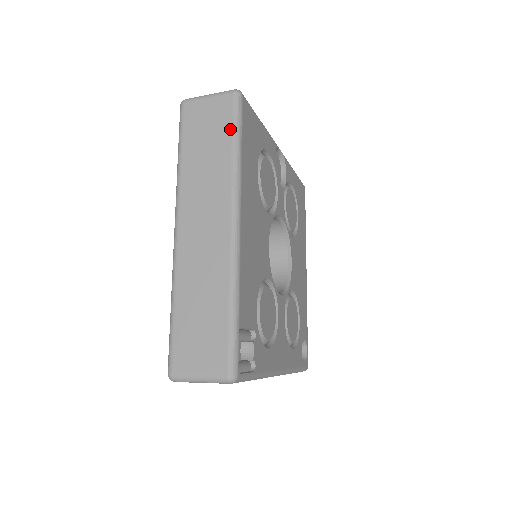
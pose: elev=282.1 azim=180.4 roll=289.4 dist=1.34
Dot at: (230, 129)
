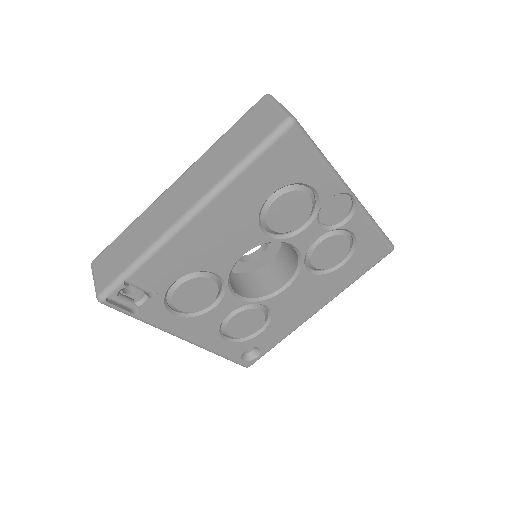
Dot at: (255, 145)
